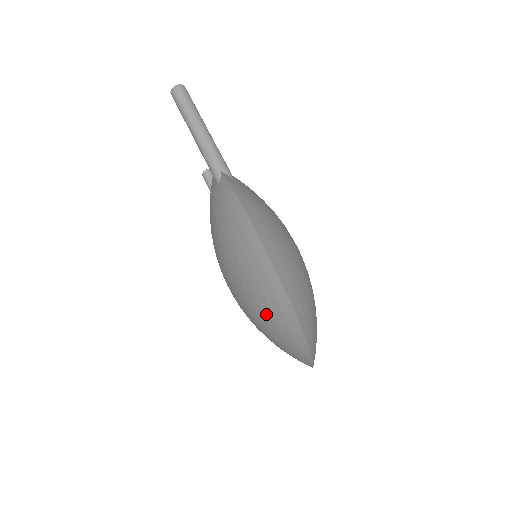
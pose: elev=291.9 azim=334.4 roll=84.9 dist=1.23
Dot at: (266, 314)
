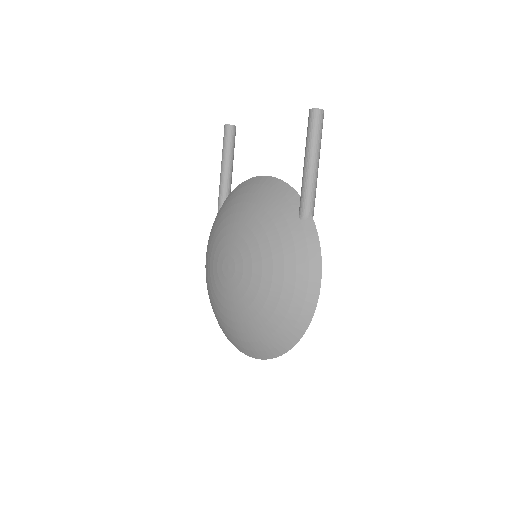
Dot at: (267, 326)
